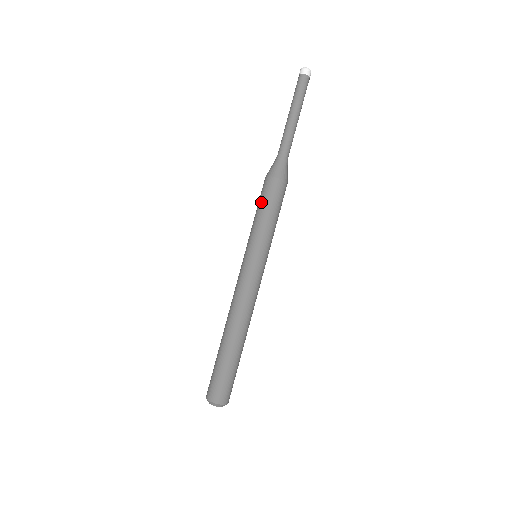
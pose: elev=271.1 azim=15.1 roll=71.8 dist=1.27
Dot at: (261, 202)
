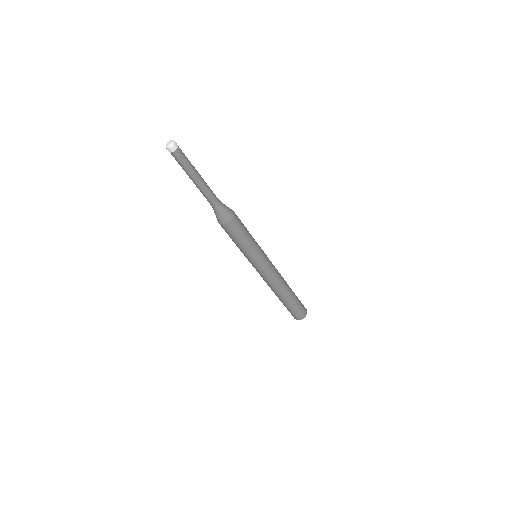
Dot at: (237, 237)
